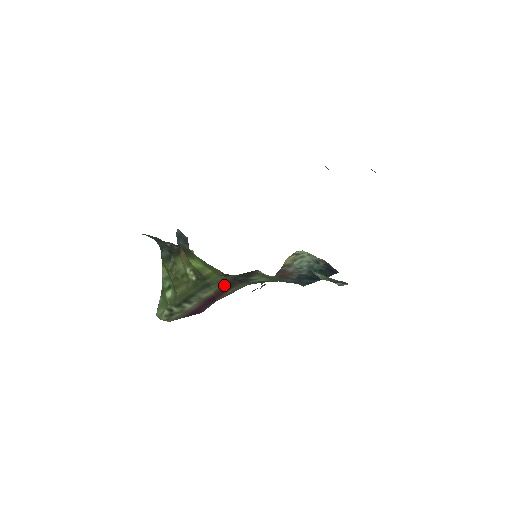
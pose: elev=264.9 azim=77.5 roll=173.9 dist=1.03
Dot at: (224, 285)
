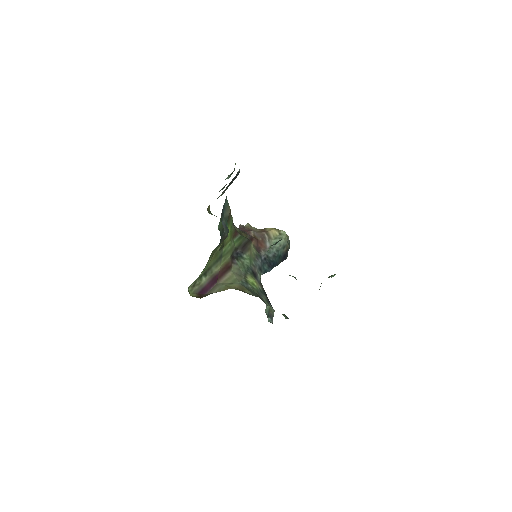
Dot at: (228, 261)
